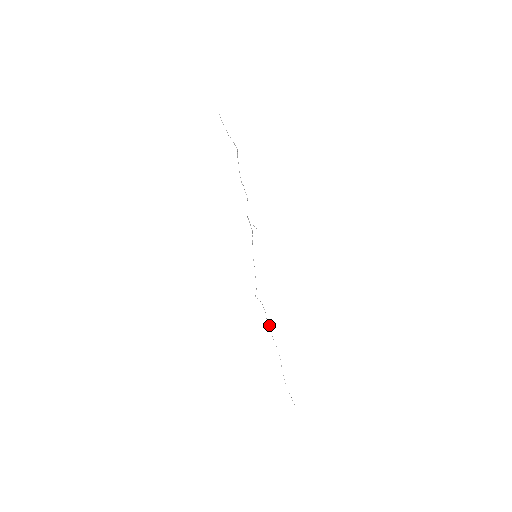
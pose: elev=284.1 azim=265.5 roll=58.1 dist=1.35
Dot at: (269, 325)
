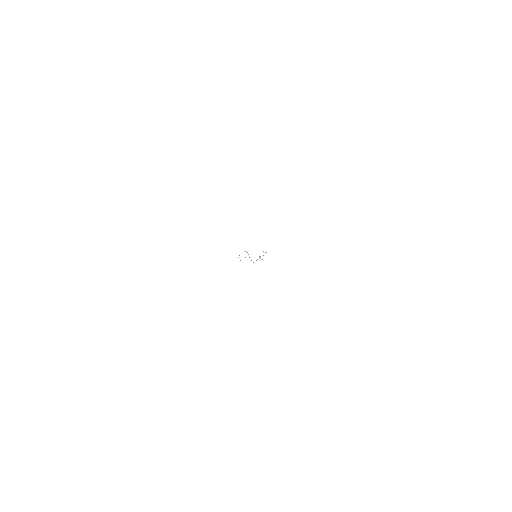
Dot at: occluded
